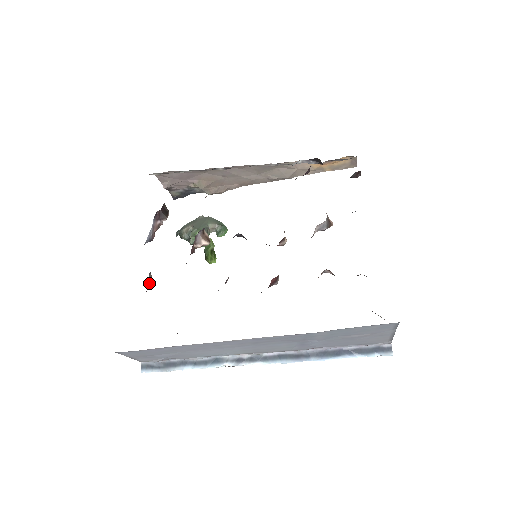
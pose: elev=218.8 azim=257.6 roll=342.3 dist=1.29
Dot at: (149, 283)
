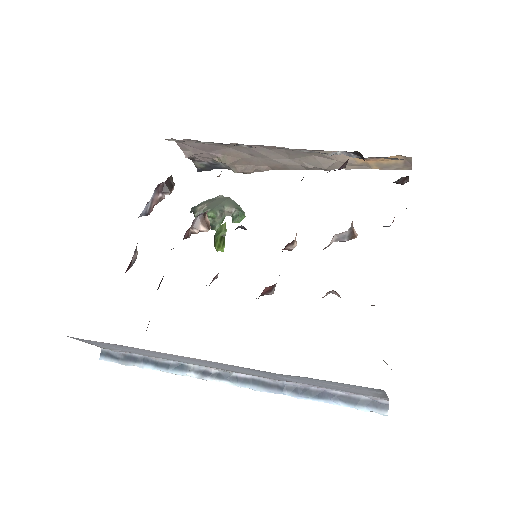
Dot at: (133, 262)
